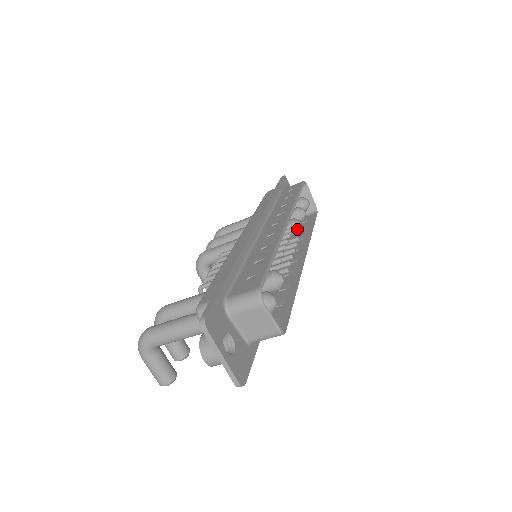
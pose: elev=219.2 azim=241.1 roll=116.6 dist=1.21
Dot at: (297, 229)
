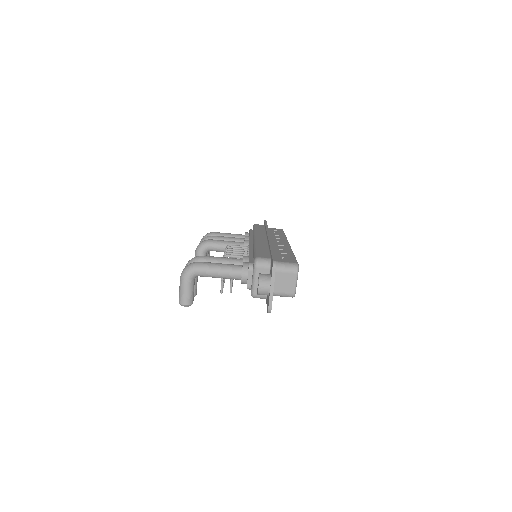
Dot at: occluded
